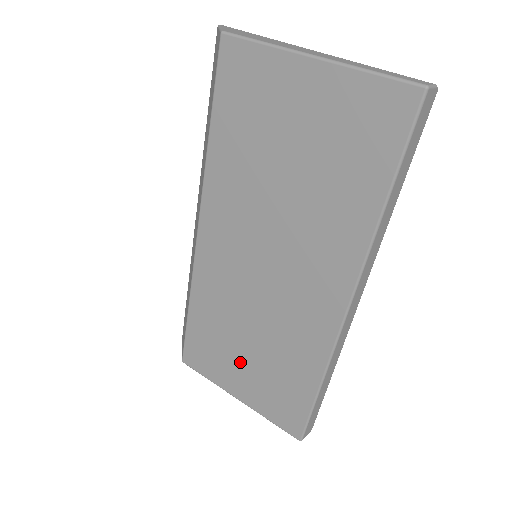
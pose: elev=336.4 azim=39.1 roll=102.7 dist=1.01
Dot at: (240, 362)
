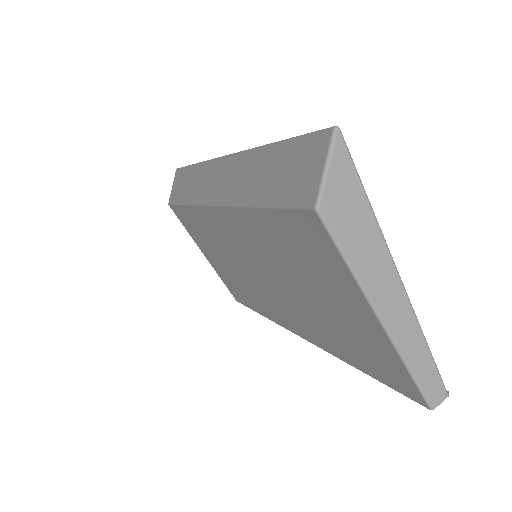
Dot at: (214, 256)
